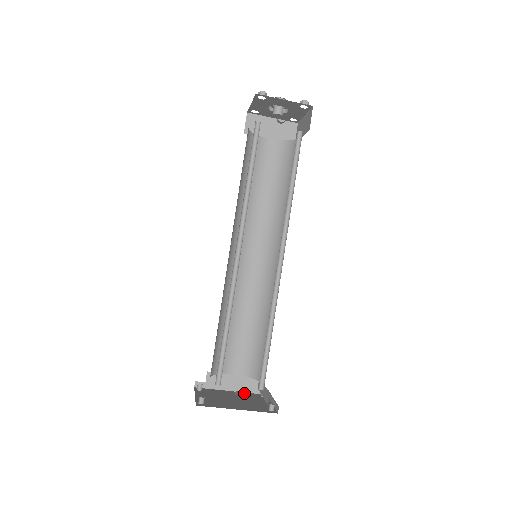
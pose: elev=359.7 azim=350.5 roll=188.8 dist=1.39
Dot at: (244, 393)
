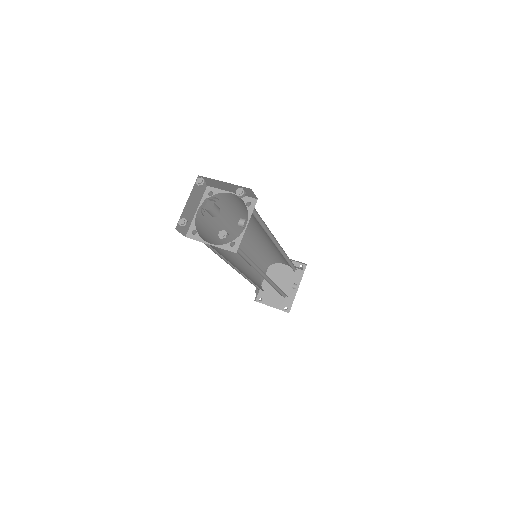
Dot at: (269, 270)
